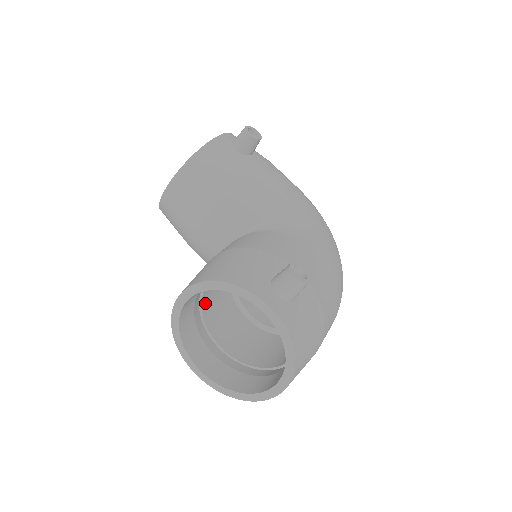
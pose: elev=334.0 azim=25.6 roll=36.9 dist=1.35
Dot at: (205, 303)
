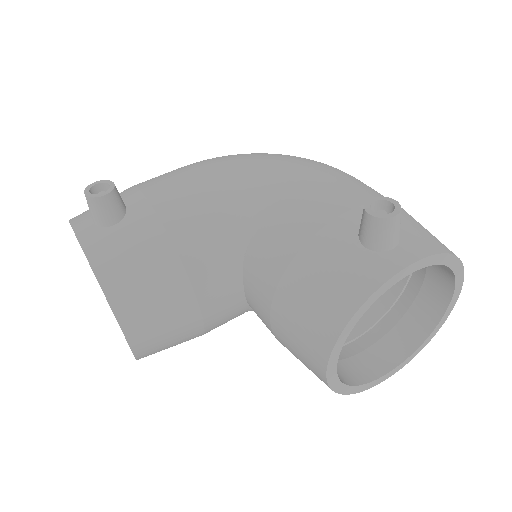
Dot at: occluded
